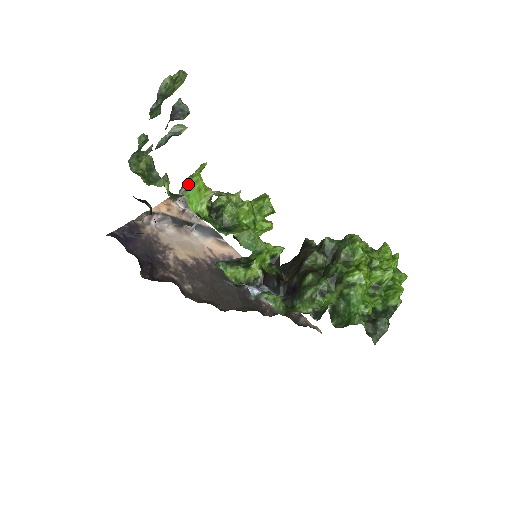
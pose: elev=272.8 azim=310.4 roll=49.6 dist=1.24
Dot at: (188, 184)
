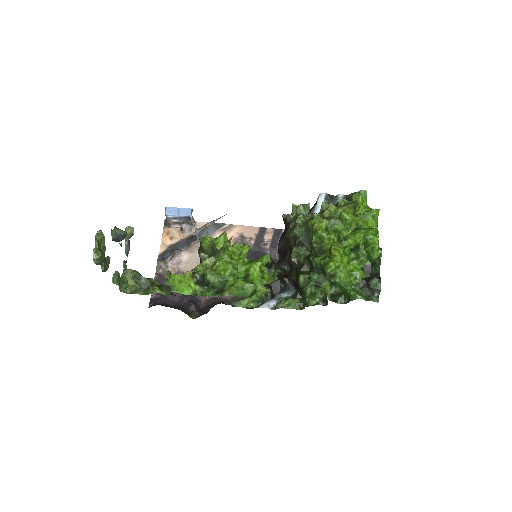
Dot at: (170, 286)
